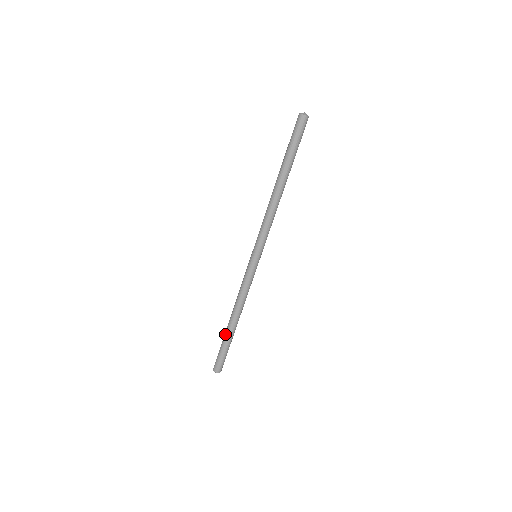
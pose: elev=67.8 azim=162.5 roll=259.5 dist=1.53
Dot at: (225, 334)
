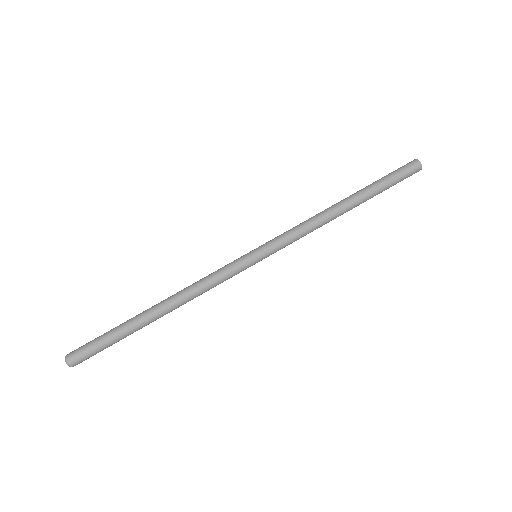
Dot at: occluded
